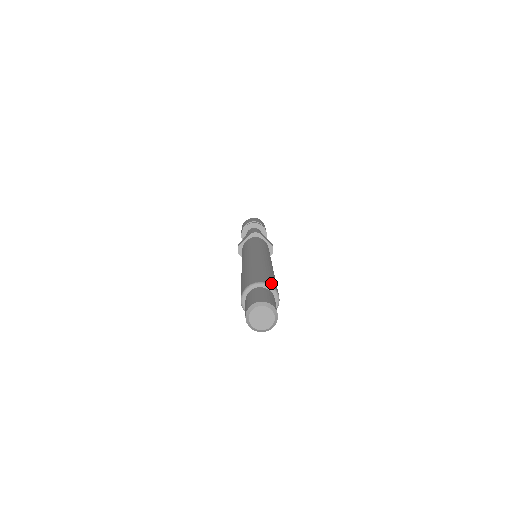
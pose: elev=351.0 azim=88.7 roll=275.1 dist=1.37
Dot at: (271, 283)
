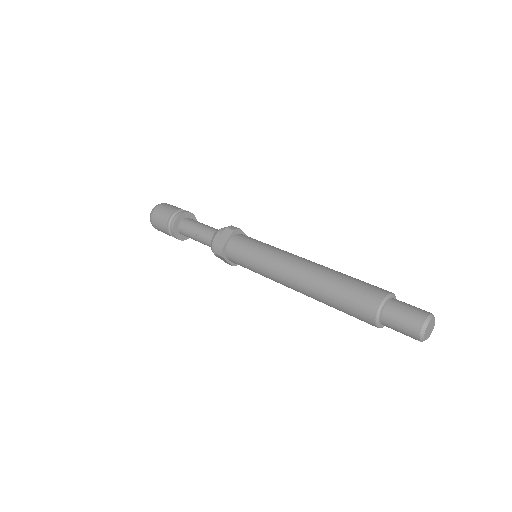
Dot at: (387, 291)
